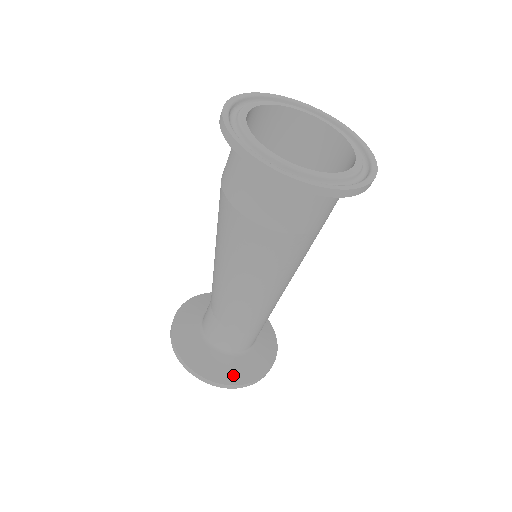
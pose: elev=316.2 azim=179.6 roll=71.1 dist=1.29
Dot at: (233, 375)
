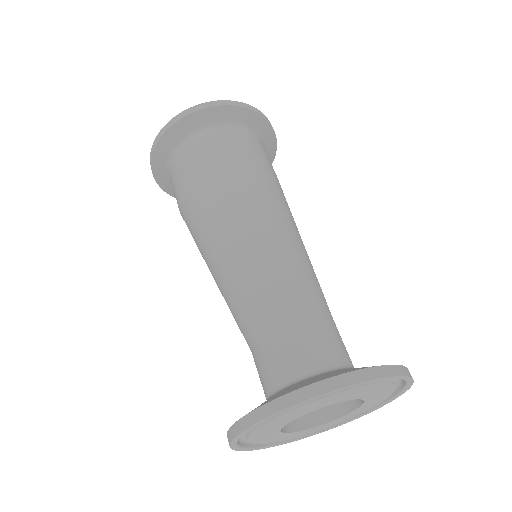
Dot at: occluded
